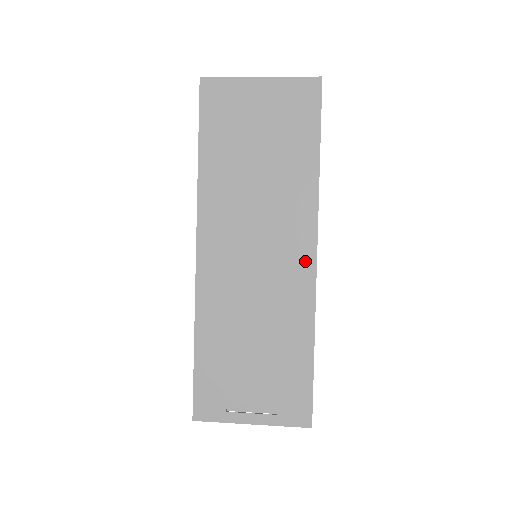
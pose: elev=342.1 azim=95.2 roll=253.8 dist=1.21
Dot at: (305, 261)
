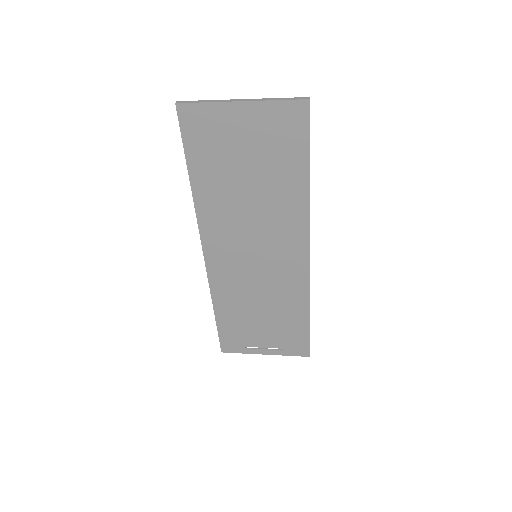
Dot at: (299, 261)
